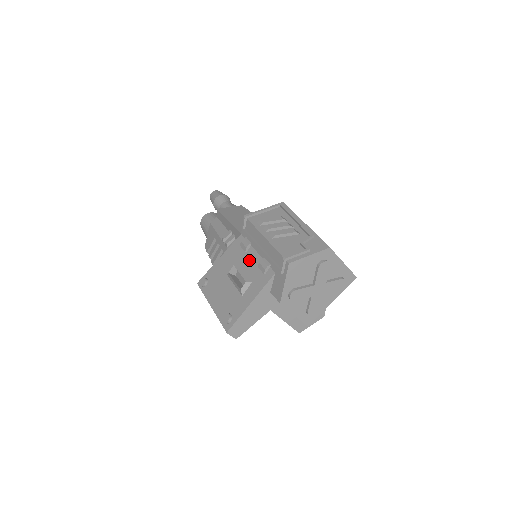
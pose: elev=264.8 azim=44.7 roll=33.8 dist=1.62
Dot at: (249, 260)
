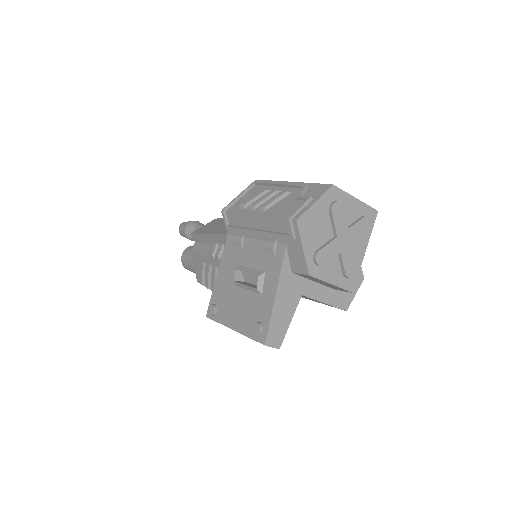
Dot at: (250, 253)
